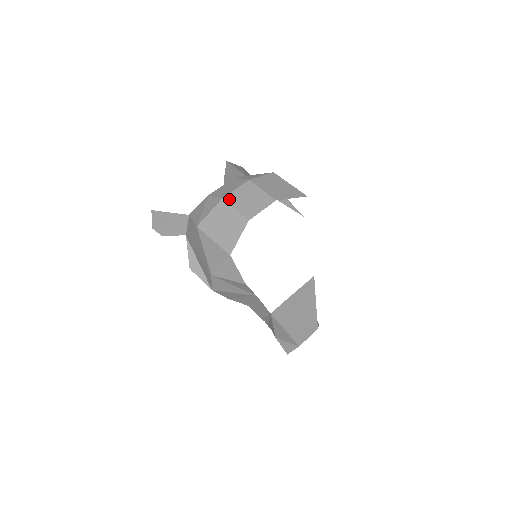
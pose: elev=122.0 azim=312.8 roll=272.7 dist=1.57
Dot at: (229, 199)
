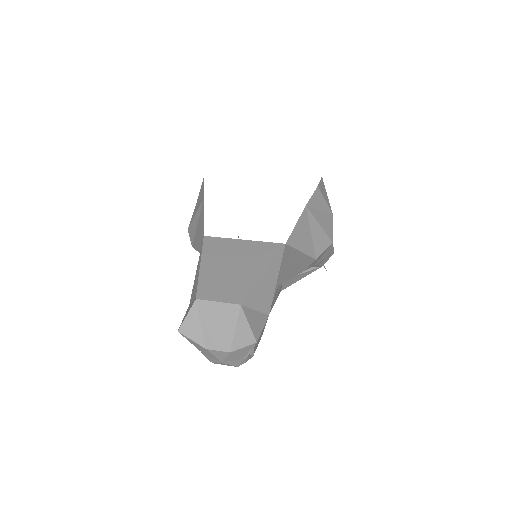
Dot at: occluded
